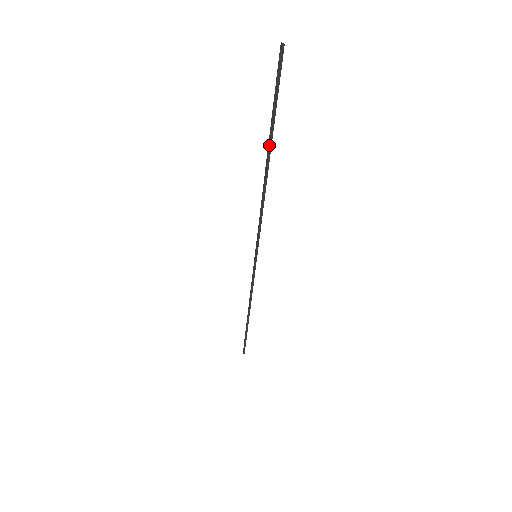
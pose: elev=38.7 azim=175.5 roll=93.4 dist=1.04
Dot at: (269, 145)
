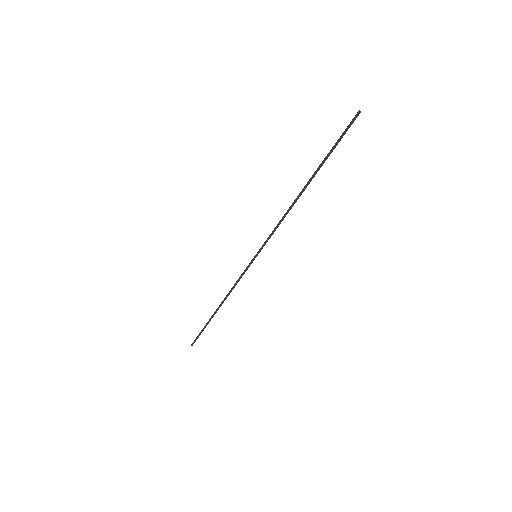
Dot at: (315, 172)
